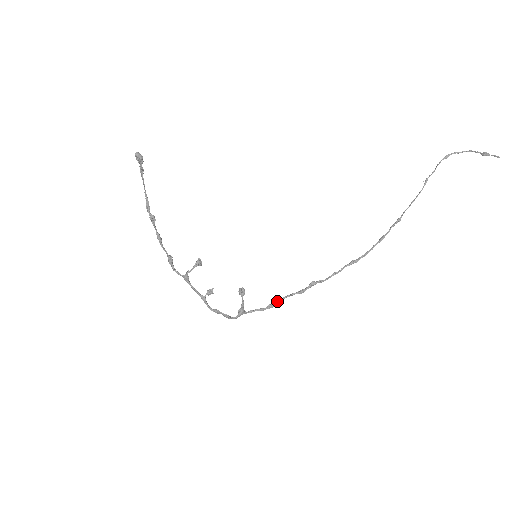
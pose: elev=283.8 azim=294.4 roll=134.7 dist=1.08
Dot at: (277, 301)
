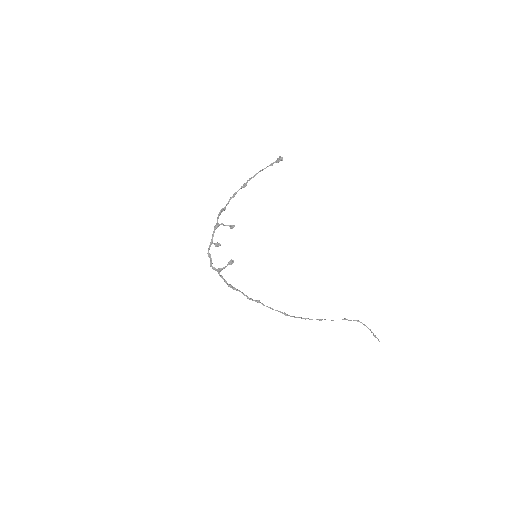
Dot at: occluded
